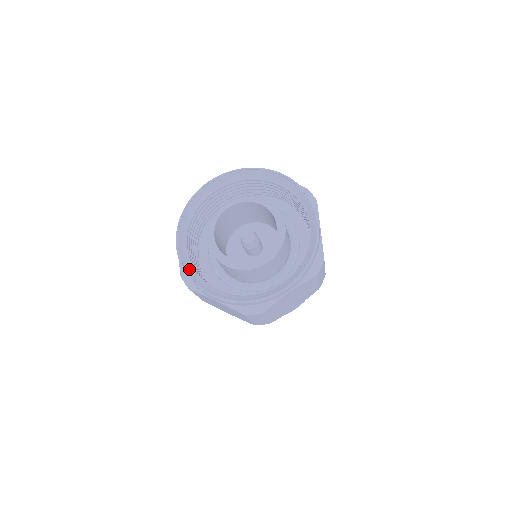
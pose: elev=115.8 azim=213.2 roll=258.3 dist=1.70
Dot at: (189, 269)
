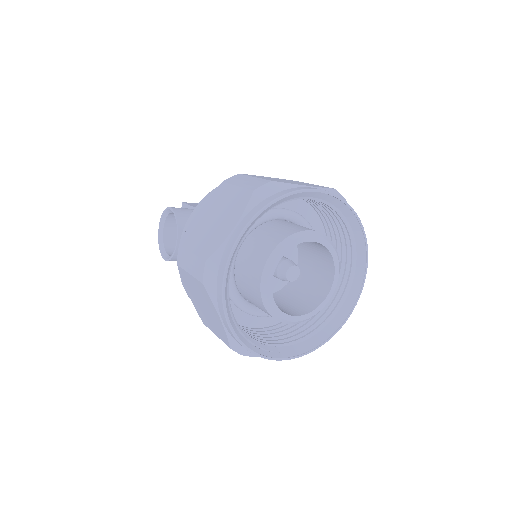
Dot at: (228, 274)
